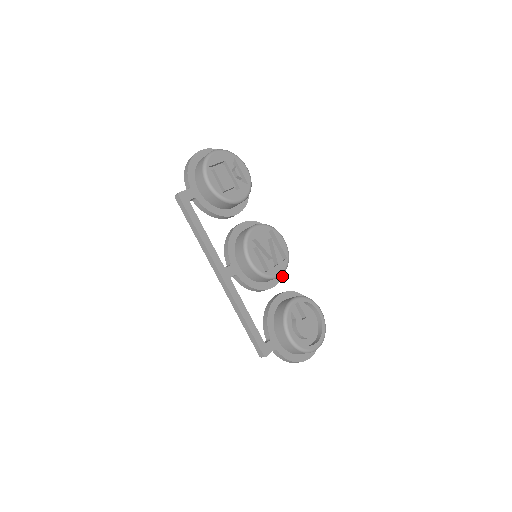
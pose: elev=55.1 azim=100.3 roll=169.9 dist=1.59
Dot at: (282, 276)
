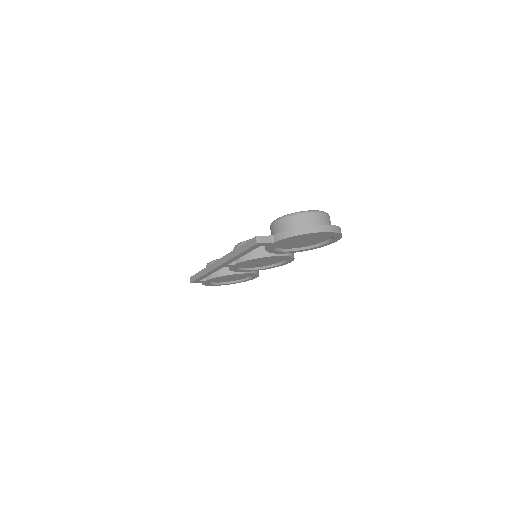
Dot at: occluded
